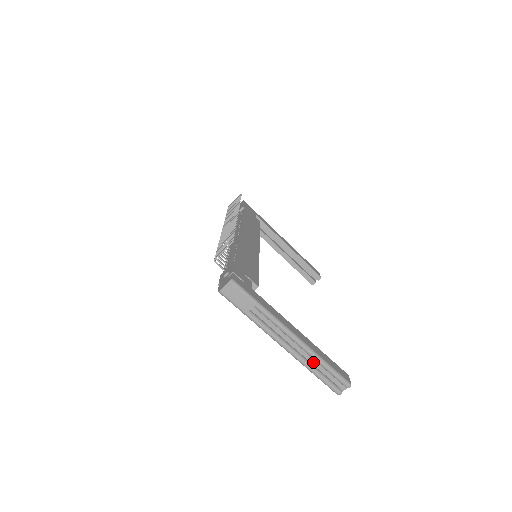
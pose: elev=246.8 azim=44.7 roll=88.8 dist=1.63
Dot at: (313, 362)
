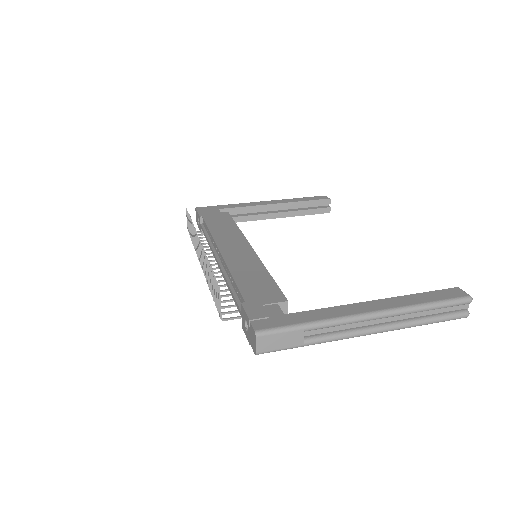
Dot at: (413, 315)
